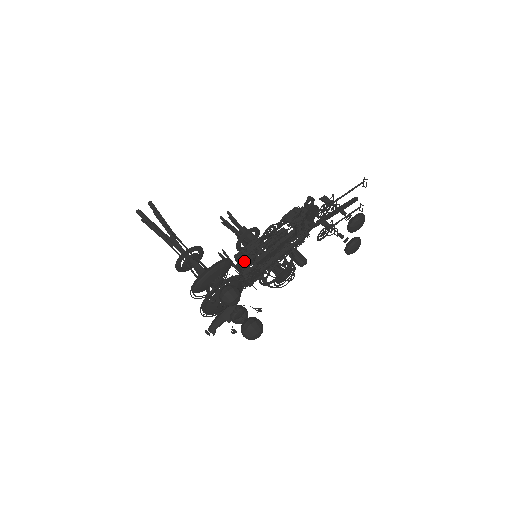
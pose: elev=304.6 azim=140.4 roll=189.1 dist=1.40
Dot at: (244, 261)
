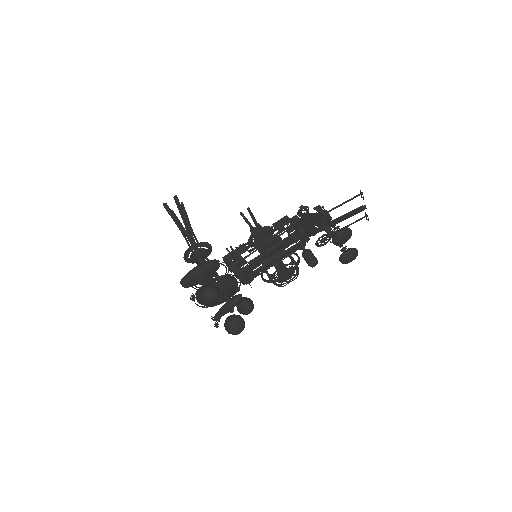
Dot at: (232, 263)
